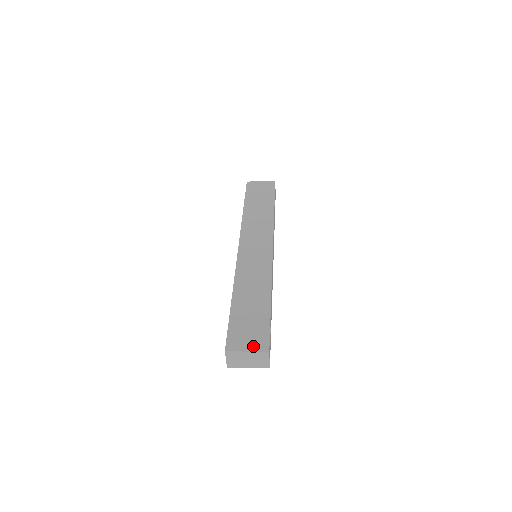
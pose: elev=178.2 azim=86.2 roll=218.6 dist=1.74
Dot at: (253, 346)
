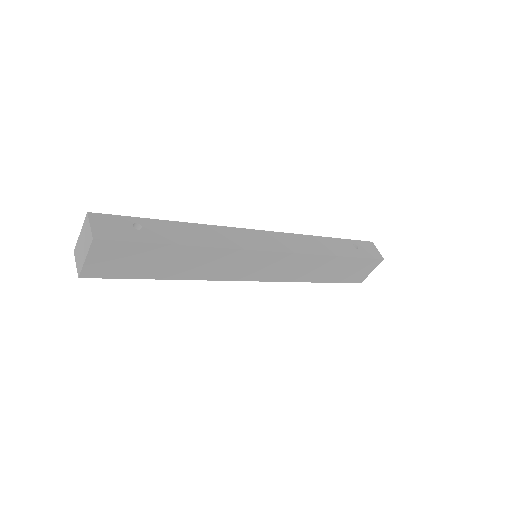
Dot at: occluded
